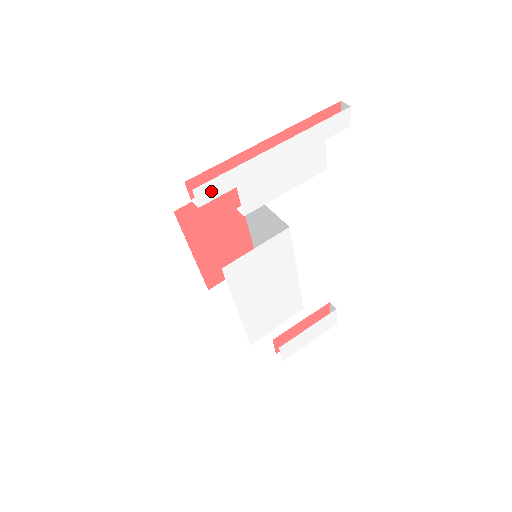
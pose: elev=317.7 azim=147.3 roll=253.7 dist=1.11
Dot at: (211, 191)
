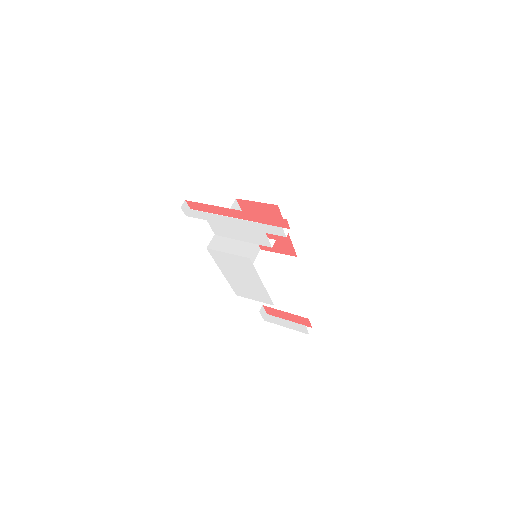
Dot at: (192, 213)
